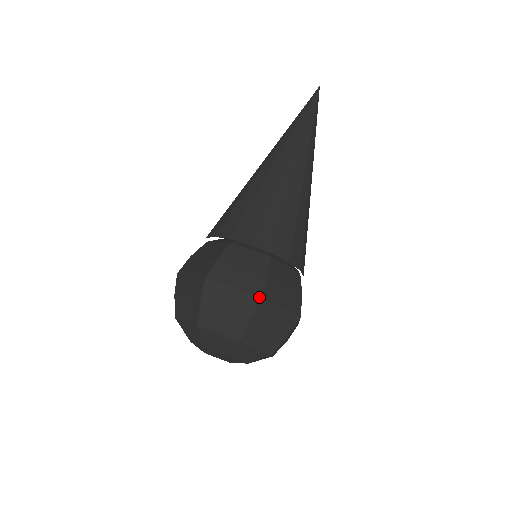
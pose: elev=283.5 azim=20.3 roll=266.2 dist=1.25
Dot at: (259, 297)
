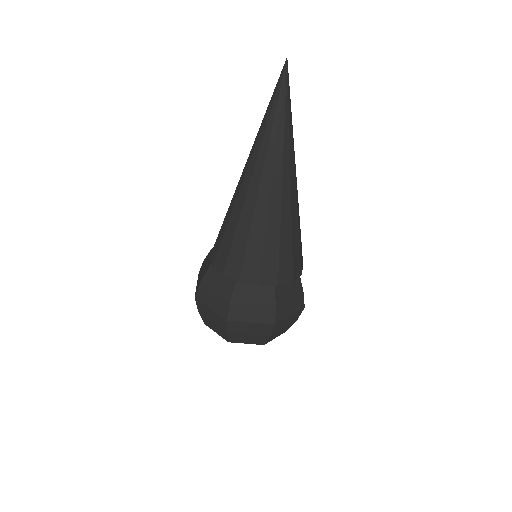
Dot at: occluded
